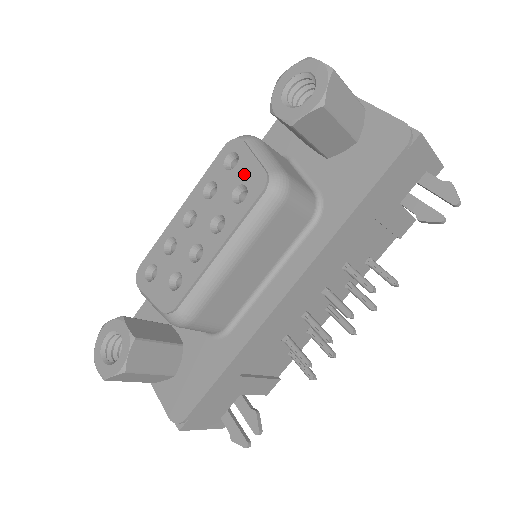
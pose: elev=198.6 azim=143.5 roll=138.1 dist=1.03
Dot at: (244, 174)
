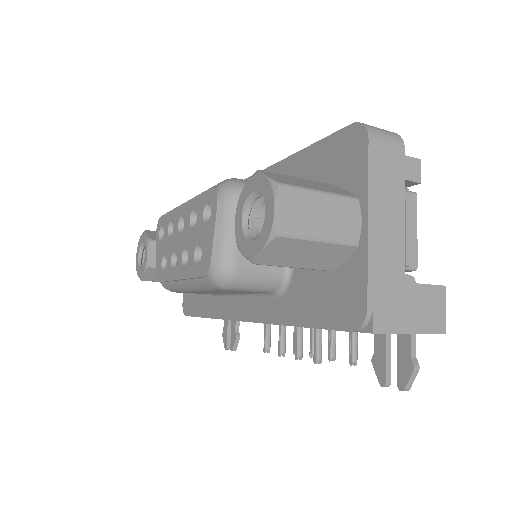
Dot at: (205, 241)
